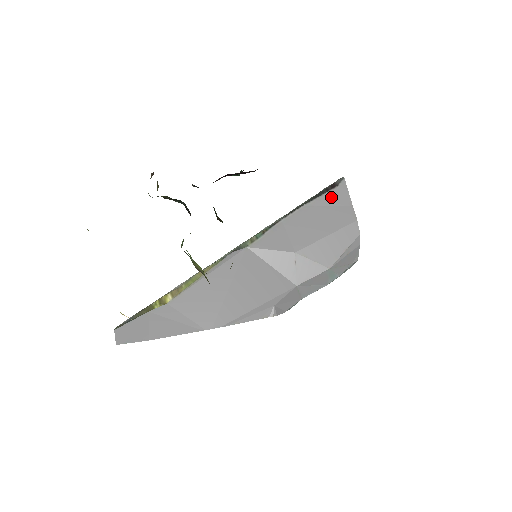
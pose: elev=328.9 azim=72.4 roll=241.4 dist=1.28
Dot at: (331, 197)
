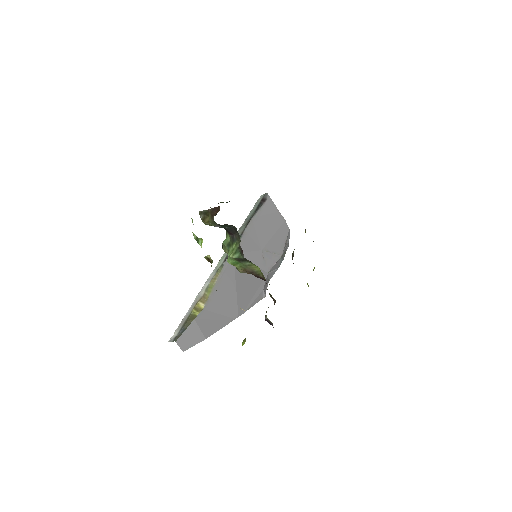
Dot at: (266, 208)
